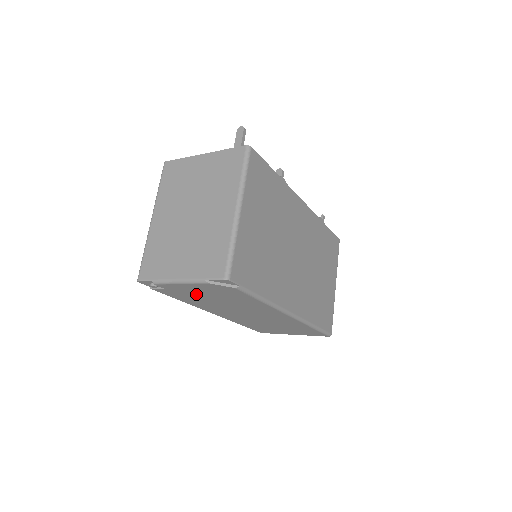
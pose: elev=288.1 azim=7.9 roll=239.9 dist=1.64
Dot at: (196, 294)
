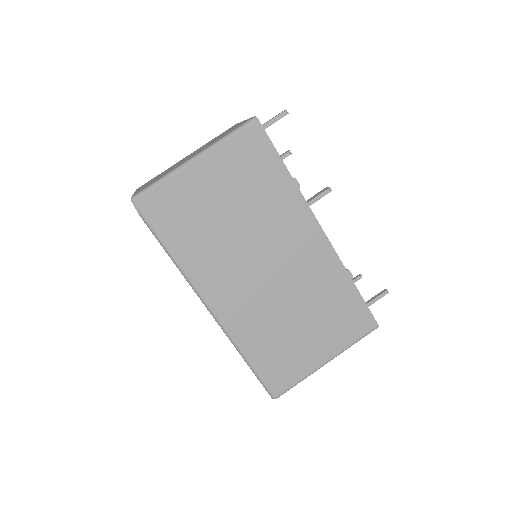
Dot at: occluded
